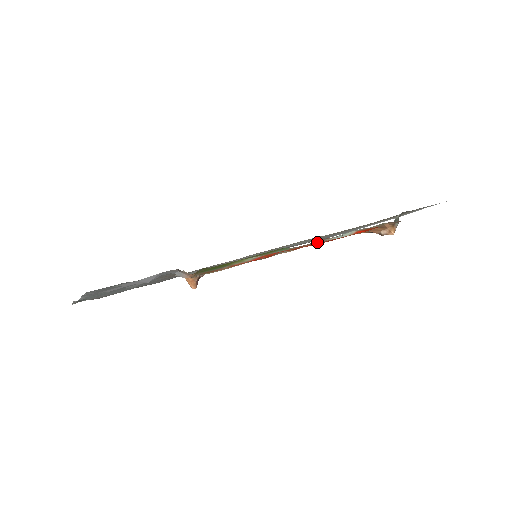
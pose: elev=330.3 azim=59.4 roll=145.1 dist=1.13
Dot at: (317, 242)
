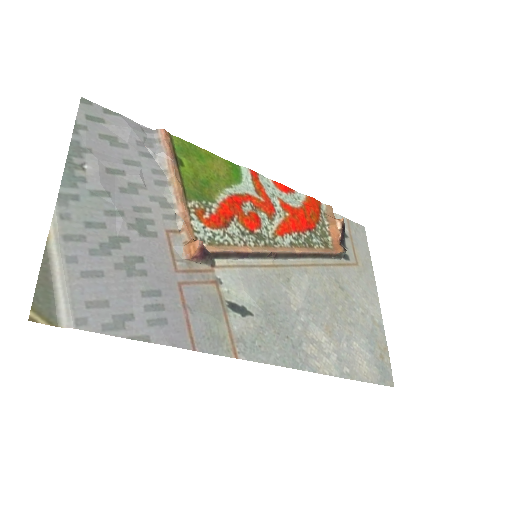
Dot at: (275, 197)
